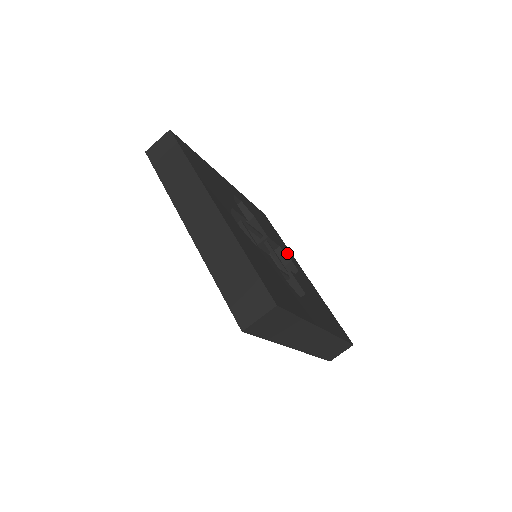
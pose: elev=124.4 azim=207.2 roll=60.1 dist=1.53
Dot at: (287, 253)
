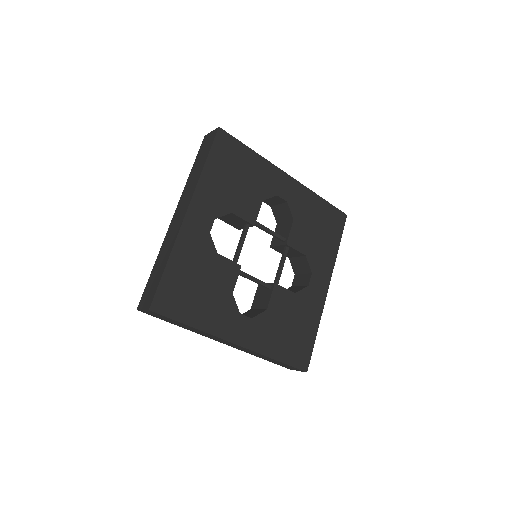
Dot at: (317, 264)
